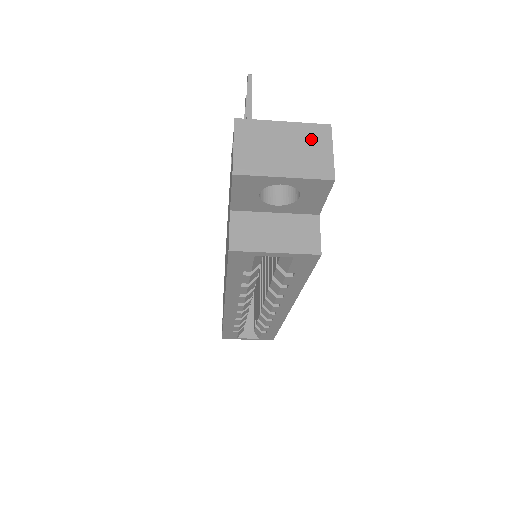
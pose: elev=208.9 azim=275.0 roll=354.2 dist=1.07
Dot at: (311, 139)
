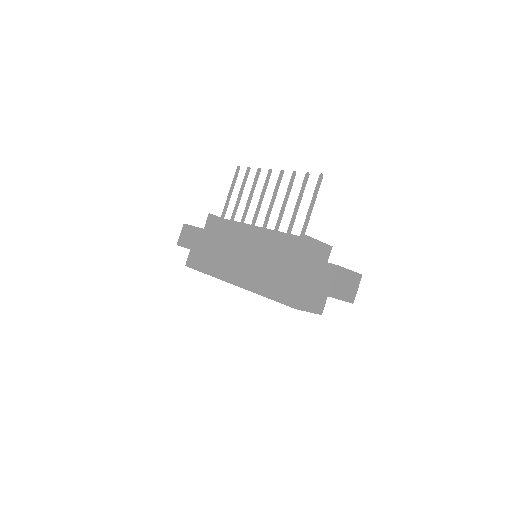
Dot at: (355, 282)
